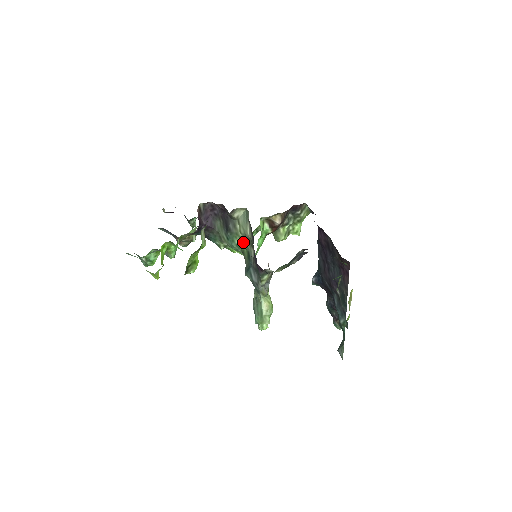
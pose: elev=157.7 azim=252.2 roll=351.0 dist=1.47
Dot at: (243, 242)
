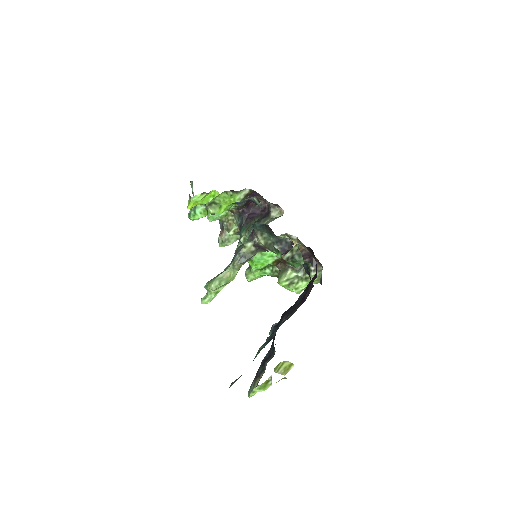
Dot at: occluded
